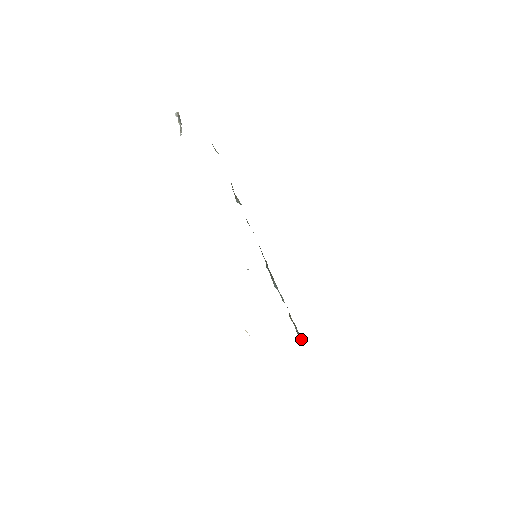
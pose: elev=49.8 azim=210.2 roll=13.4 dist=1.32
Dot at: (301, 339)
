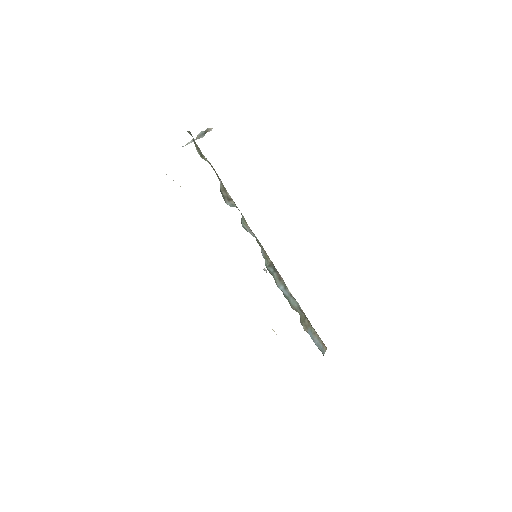
Dot at: (324, 350)
